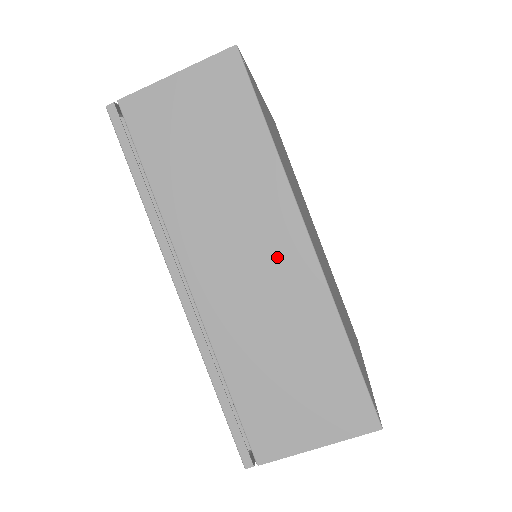
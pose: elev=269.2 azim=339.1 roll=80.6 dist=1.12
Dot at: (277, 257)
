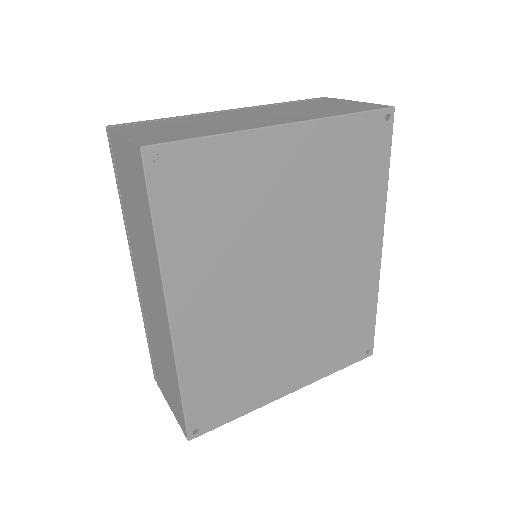
Dot at: (159, 310)
